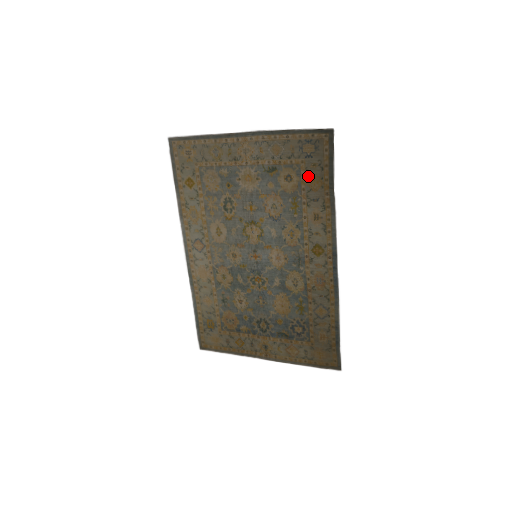
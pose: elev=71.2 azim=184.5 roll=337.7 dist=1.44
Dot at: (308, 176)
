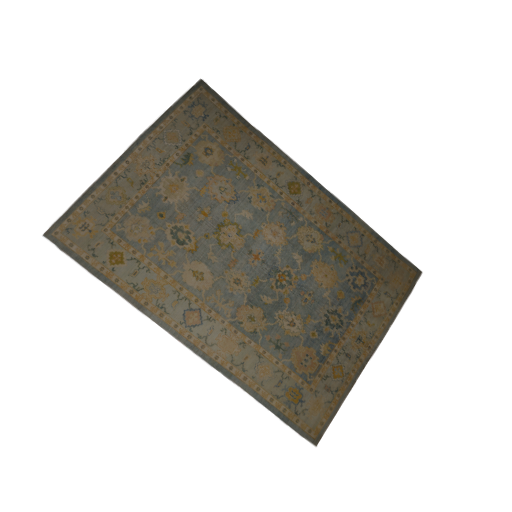
Dot at: (221, 134)
